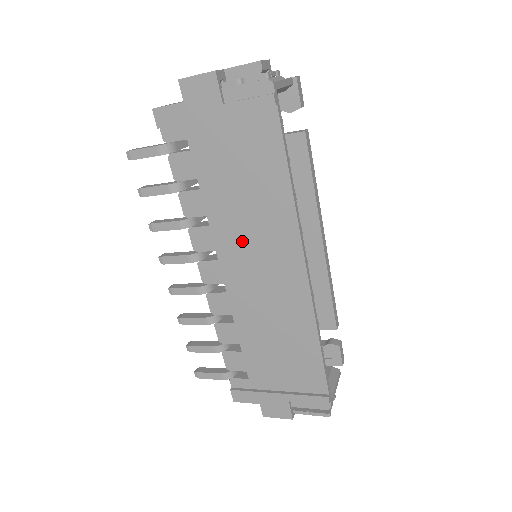
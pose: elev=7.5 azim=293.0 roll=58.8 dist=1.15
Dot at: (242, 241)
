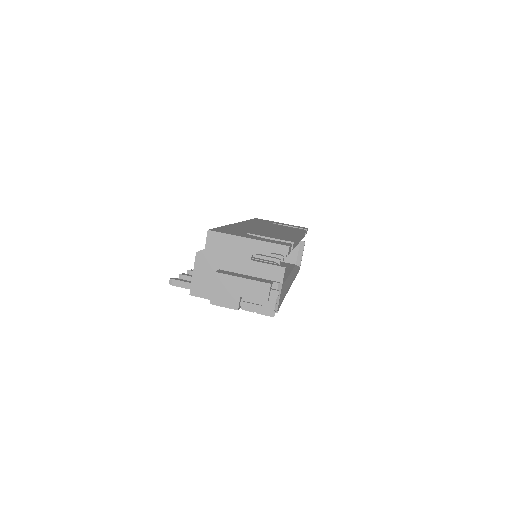
Dot at: occluded
